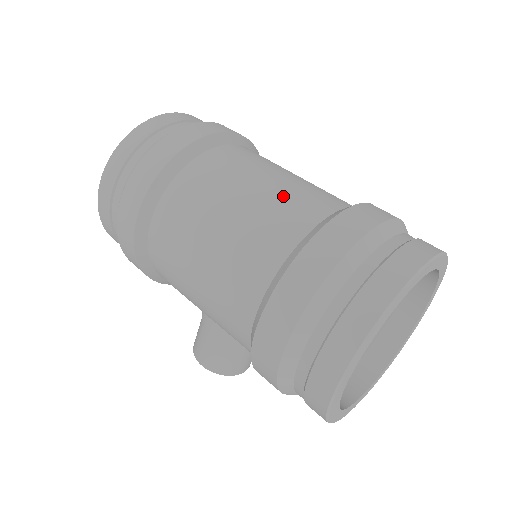
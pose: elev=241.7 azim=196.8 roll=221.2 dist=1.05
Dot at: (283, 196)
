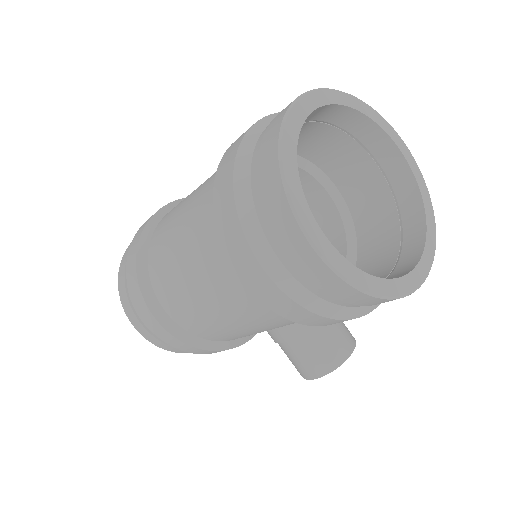
Dot at: (199, 191)
